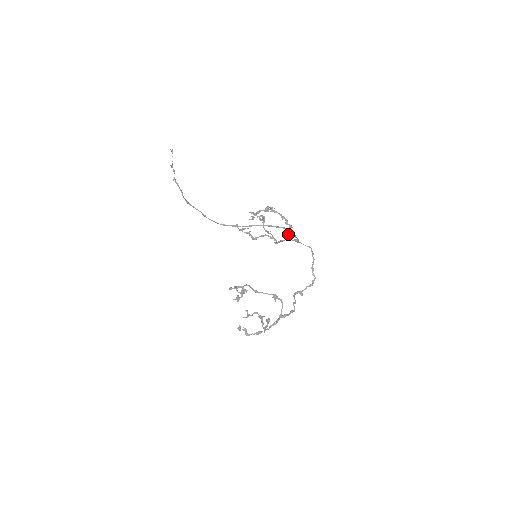
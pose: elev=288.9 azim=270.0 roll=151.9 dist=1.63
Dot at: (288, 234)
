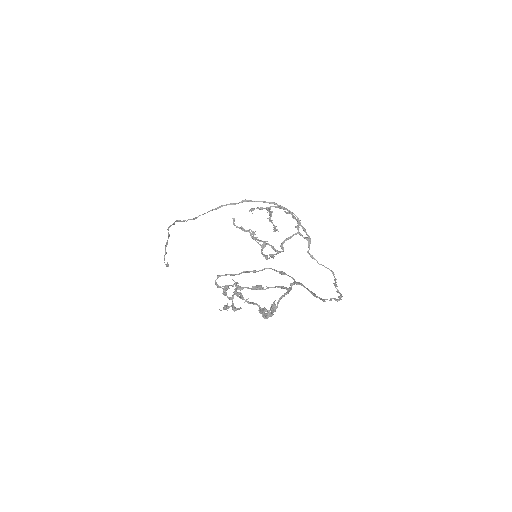
Dot at: (296, 227)
